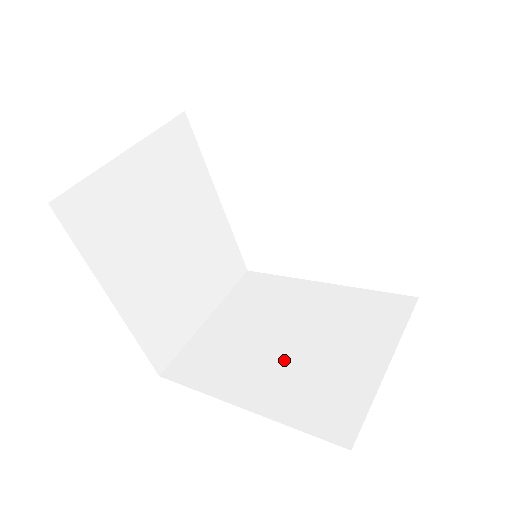
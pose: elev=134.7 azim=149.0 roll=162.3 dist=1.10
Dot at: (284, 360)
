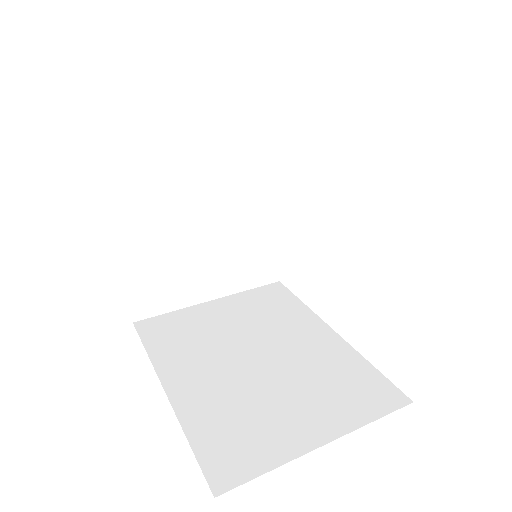
Dot at: (236, 375)
